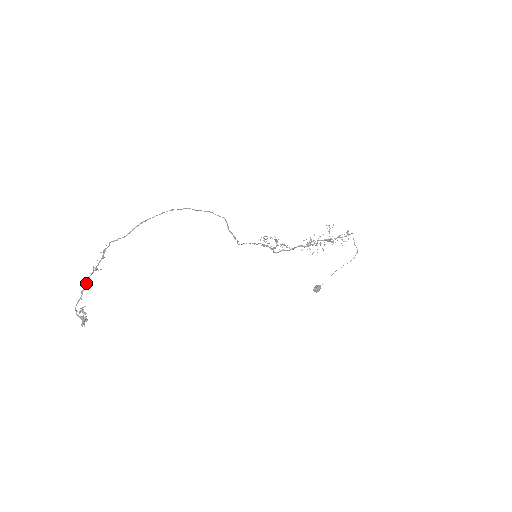
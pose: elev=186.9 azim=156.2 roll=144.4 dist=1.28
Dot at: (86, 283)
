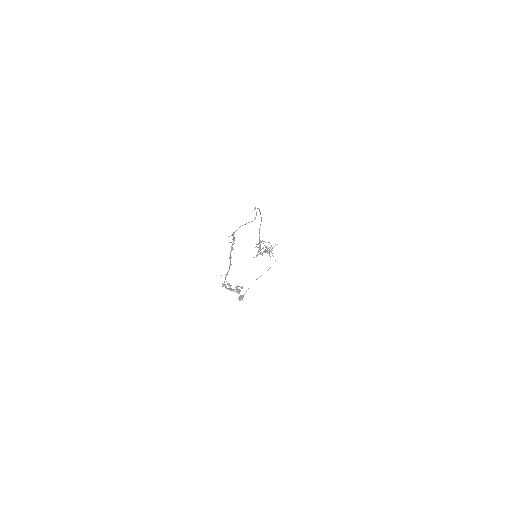
Dot at: (230, 259)
